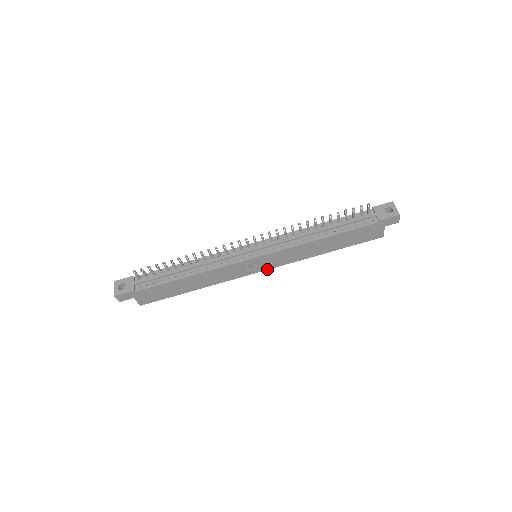
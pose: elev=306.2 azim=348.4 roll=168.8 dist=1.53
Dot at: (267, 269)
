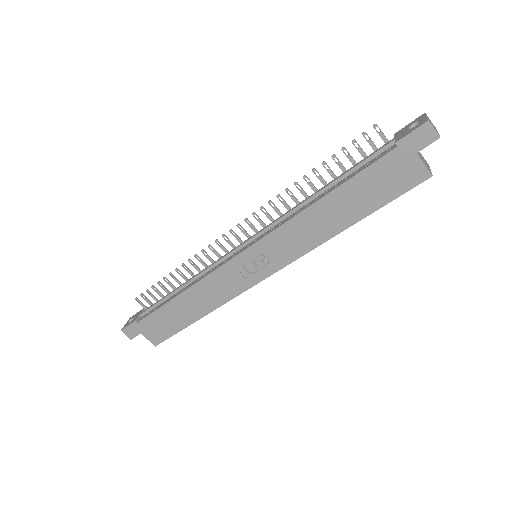
Dot at: (273, 272)
